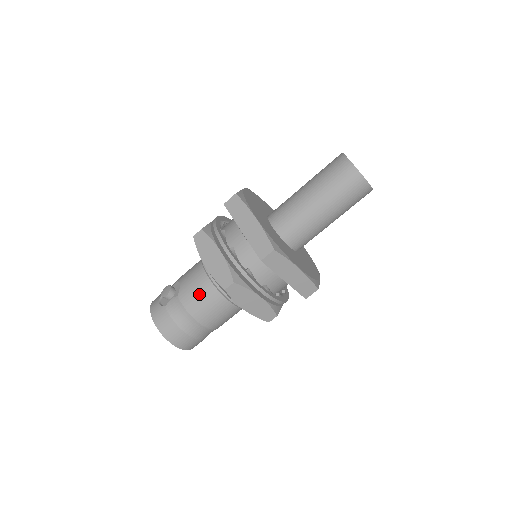
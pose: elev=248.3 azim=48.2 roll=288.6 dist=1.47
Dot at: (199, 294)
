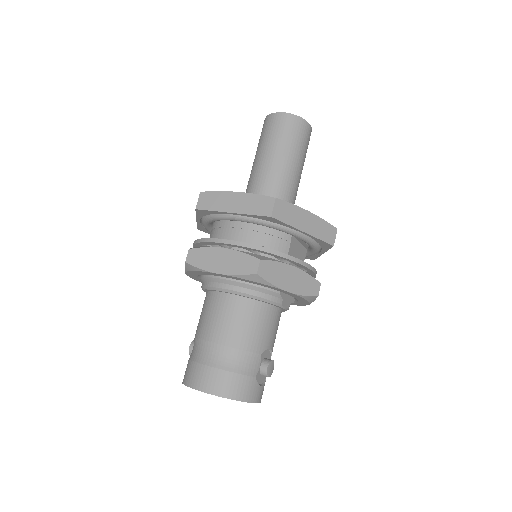
Dot at: (202, 313)
